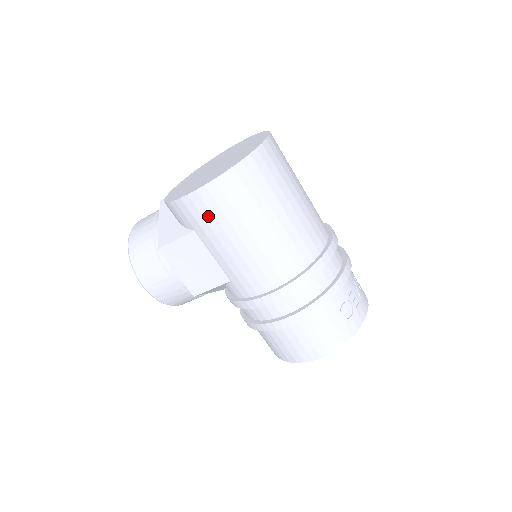
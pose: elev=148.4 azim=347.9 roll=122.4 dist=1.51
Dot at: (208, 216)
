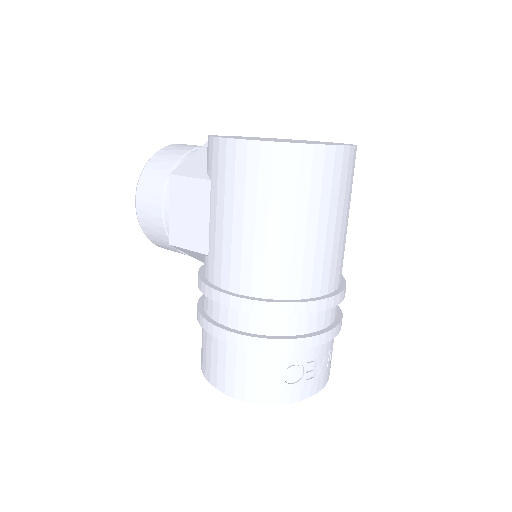
Dot at: (230, 174)
